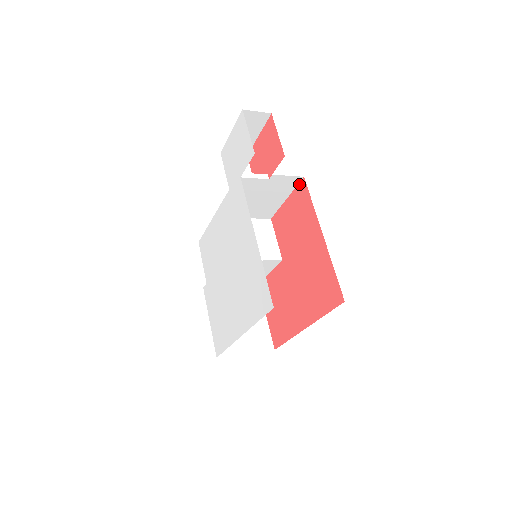
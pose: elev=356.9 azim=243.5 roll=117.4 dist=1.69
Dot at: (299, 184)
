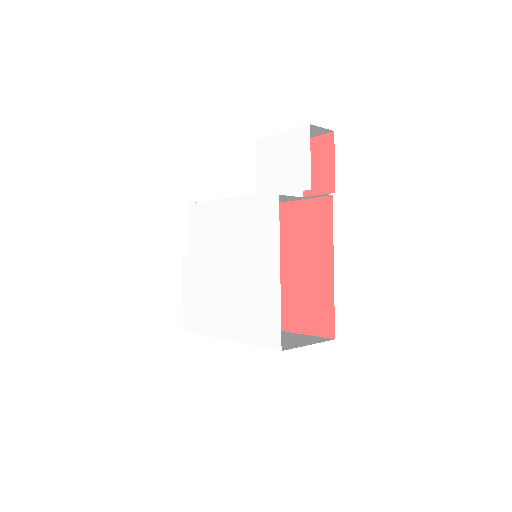
Dot at: (323, 198)
